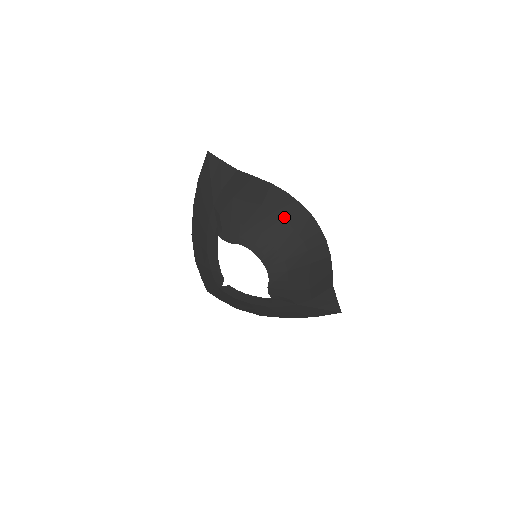
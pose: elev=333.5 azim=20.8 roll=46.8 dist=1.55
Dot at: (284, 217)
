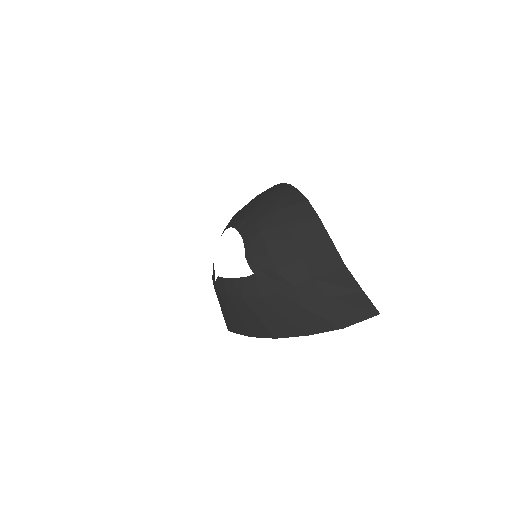
Dot at: (263, 193)
